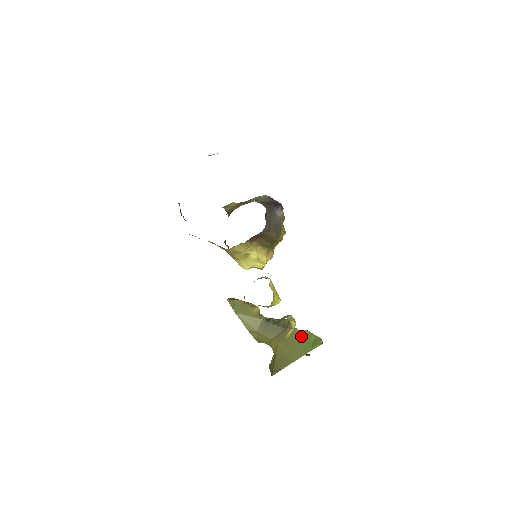
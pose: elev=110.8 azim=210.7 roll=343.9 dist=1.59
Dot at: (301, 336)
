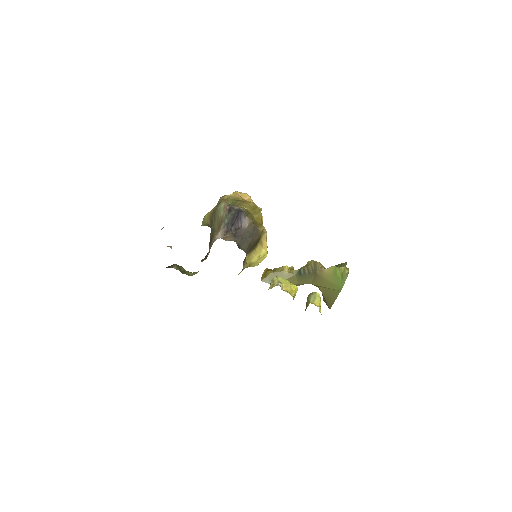
Dot at: (330, 275)
